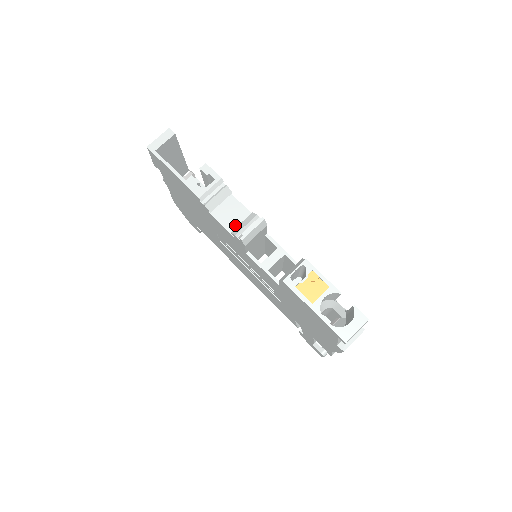
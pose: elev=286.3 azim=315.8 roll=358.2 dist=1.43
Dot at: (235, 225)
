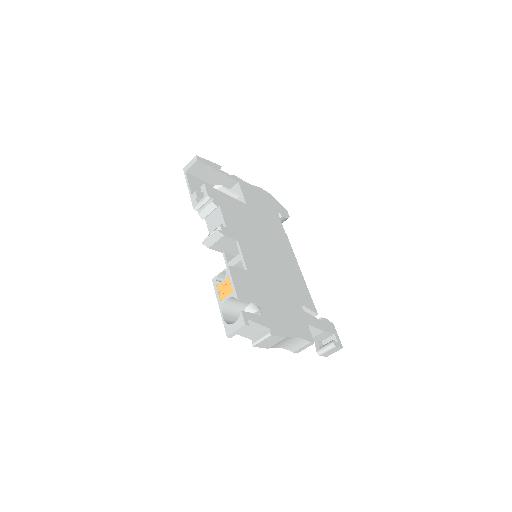
Dot at: occluded
